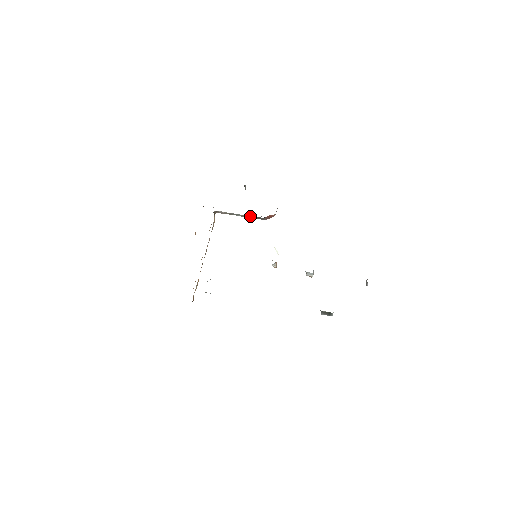
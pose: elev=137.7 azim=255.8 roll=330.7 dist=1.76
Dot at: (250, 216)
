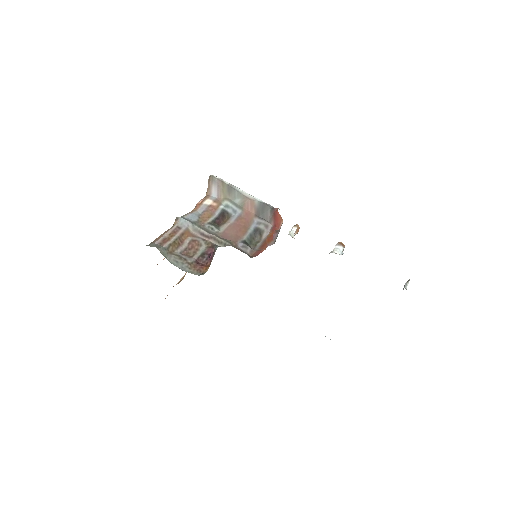
Dot at: (254, 202)
